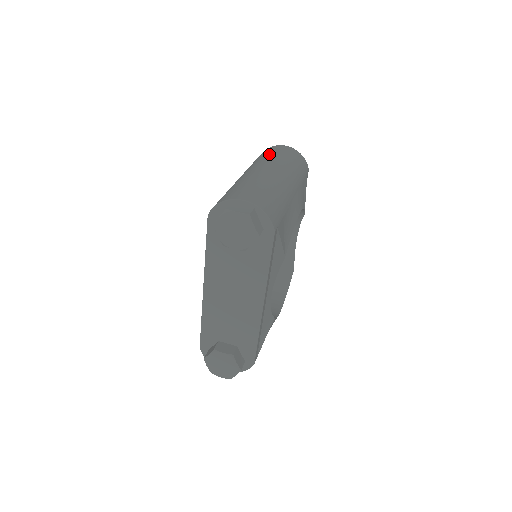
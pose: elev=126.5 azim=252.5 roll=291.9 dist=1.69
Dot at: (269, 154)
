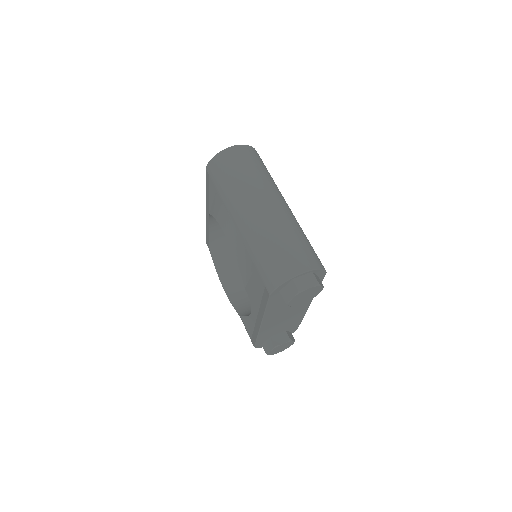
Dot at: (237, 174)
